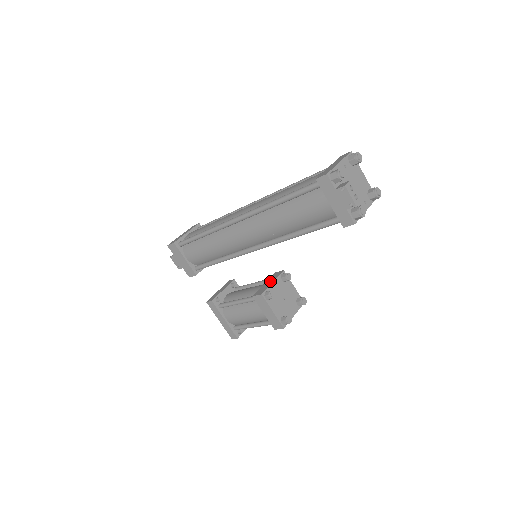
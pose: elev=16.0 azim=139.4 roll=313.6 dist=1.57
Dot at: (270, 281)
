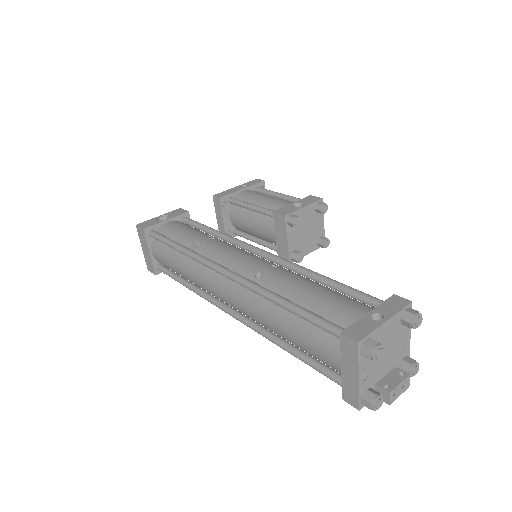
Dot at: (281, 236)
